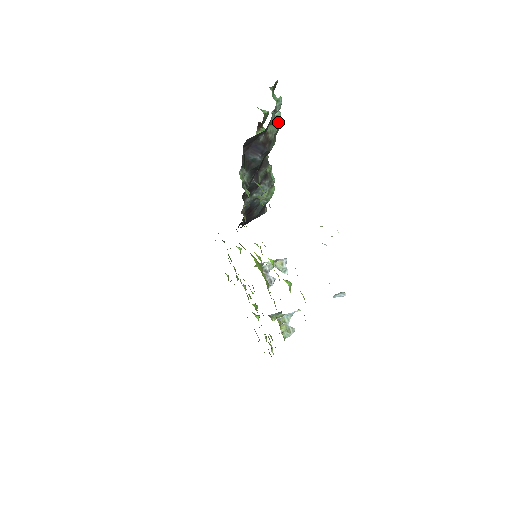
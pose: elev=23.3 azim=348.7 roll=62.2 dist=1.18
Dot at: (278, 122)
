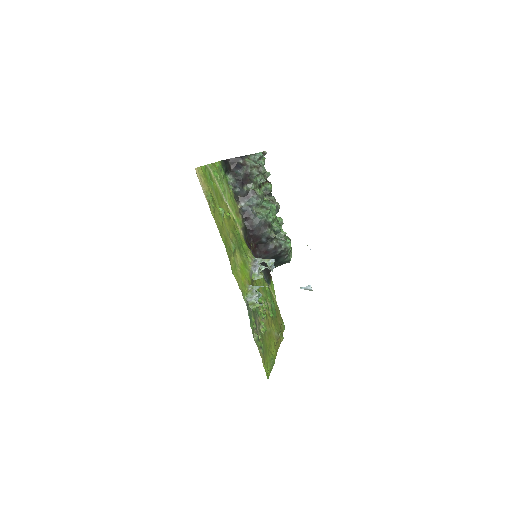
Dot at: (259, 164)
